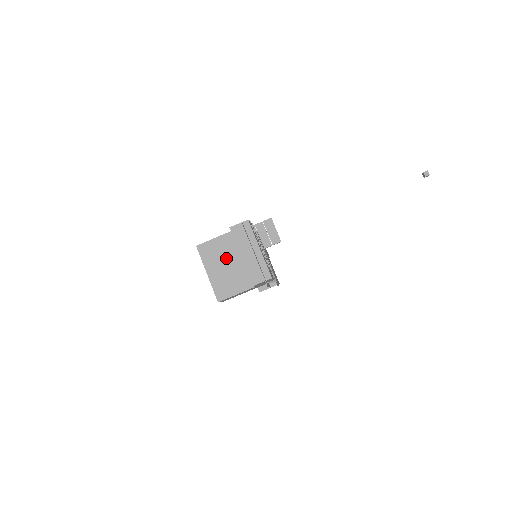
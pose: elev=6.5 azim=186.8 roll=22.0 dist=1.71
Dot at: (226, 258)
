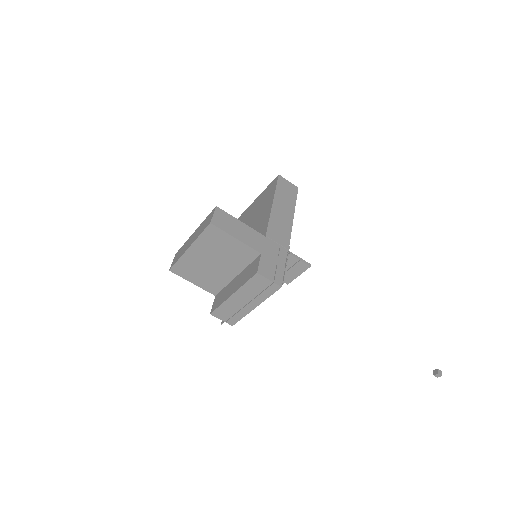
Dot at: (223, 260)
